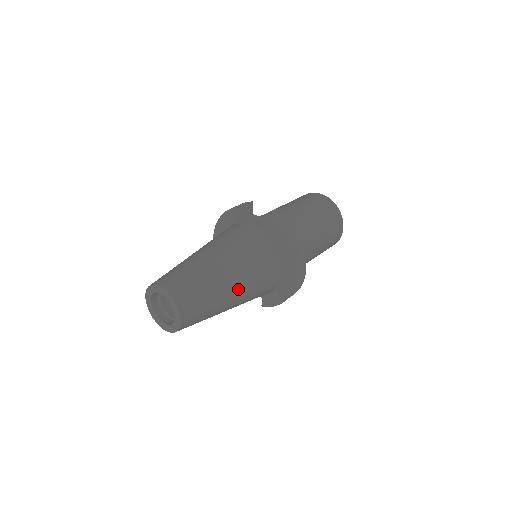
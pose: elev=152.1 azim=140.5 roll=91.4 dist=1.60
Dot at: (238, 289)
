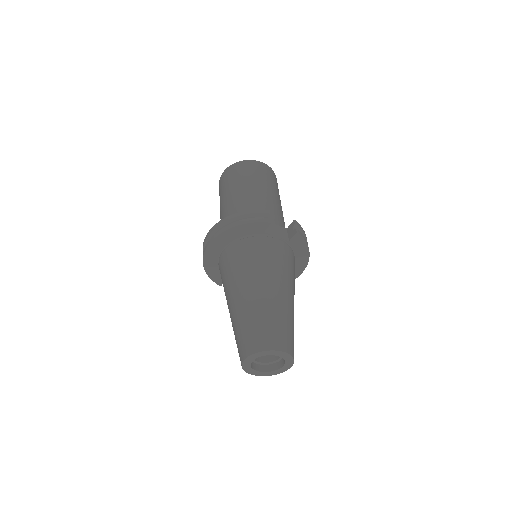
Dot at: occluded
